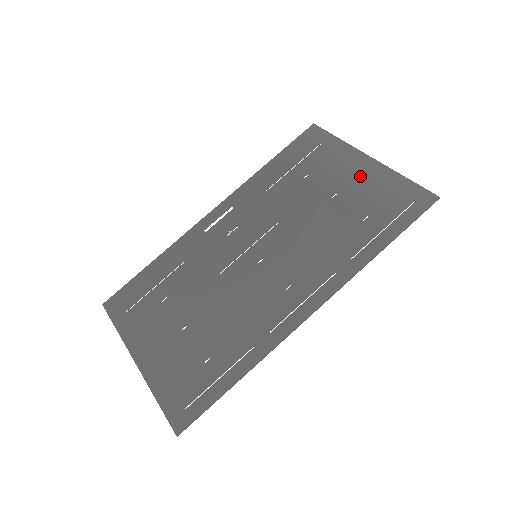
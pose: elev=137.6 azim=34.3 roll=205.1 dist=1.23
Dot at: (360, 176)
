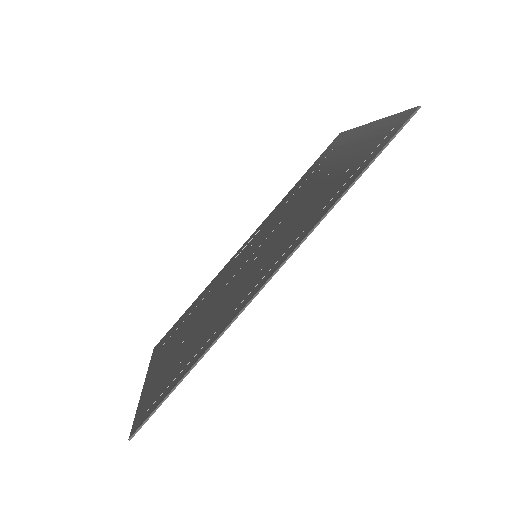
Dot at: (357, 142)
